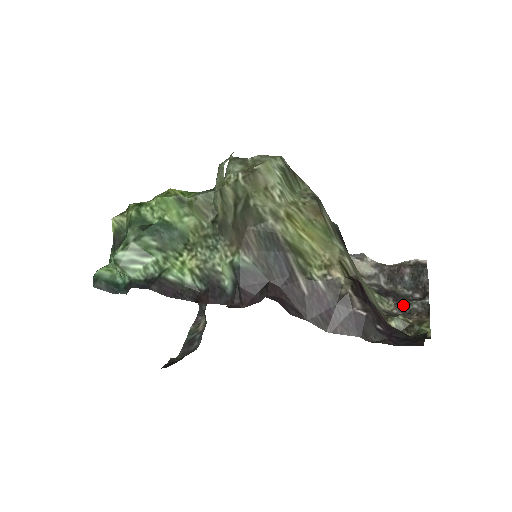
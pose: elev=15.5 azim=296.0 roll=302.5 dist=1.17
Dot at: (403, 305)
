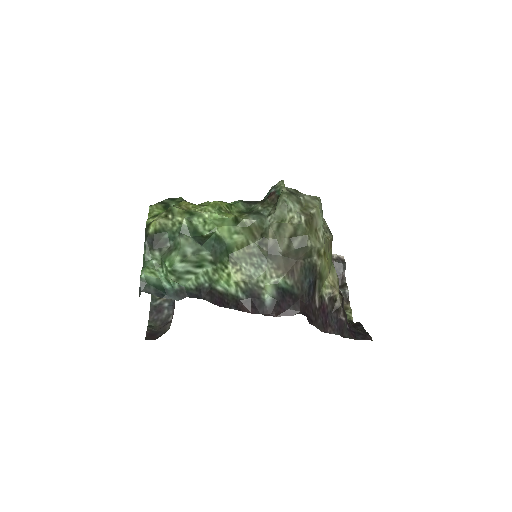
Dot at: occluded
